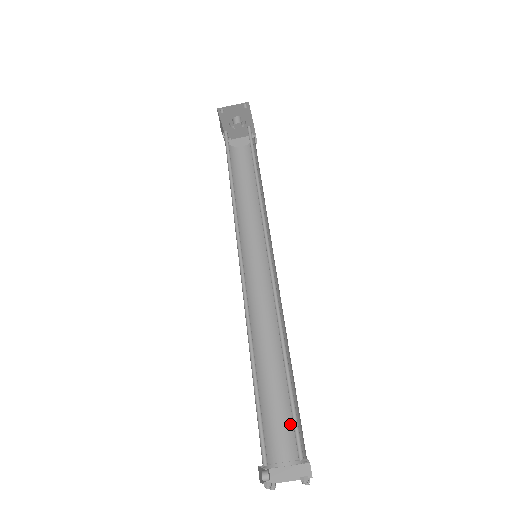
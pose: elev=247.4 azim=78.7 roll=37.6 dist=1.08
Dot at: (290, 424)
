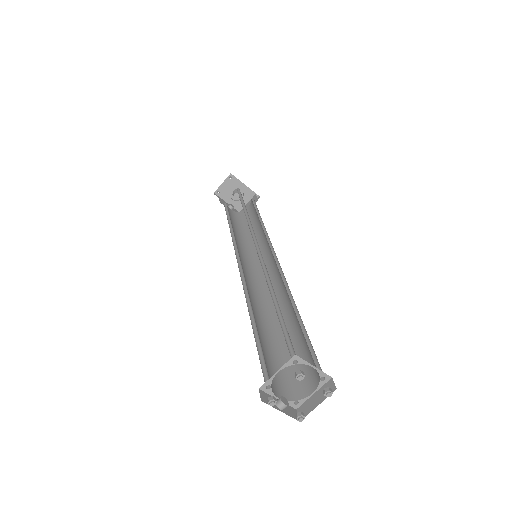
Dot at: (307, 356)
